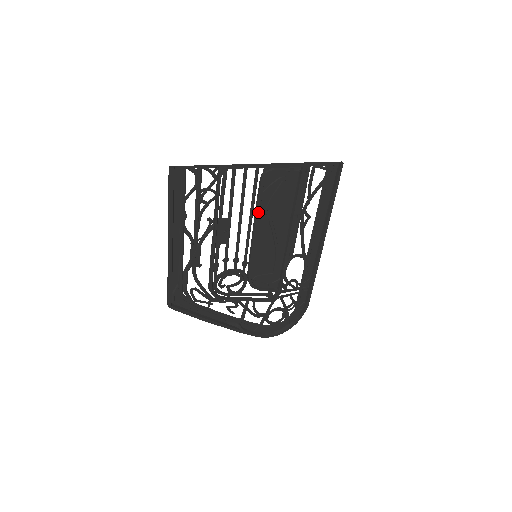
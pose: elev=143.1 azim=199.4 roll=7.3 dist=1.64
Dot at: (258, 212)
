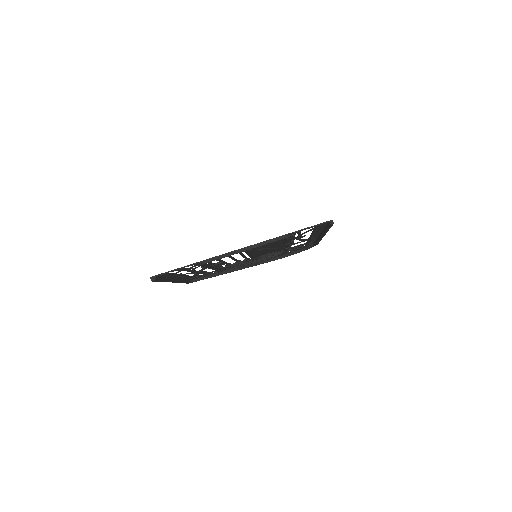
Dot at: (248, 254)
